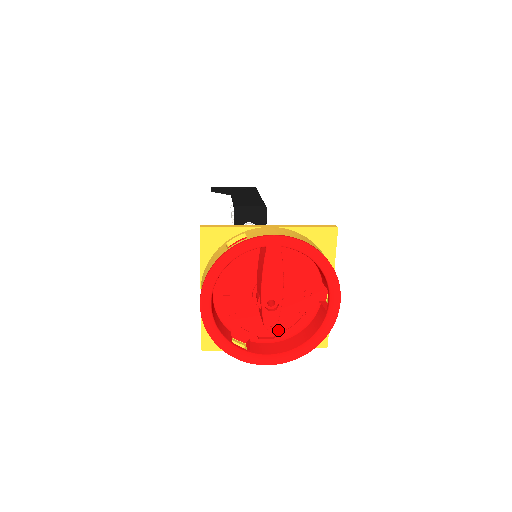
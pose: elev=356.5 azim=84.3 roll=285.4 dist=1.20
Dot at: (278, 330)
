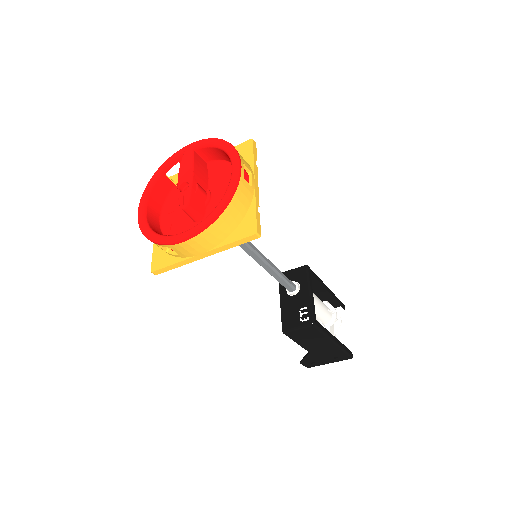
Dot at: occluded
